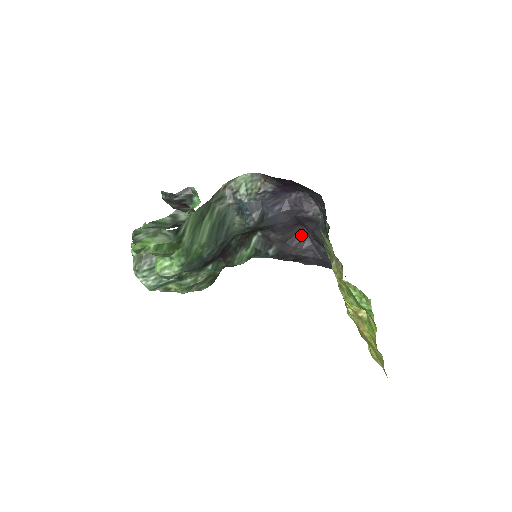
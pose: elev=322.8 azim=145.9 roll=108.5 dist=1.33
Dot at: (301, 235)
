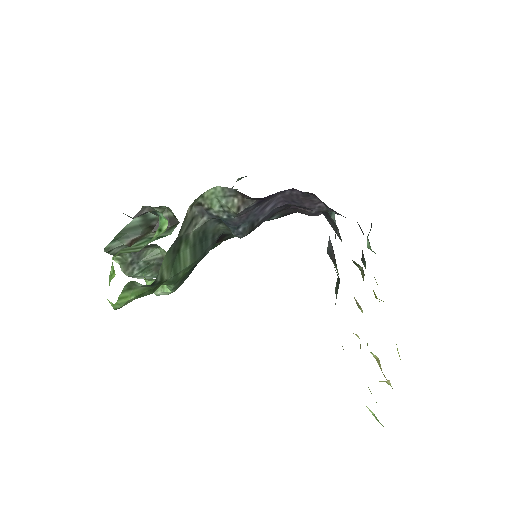
Dot at: occluded
